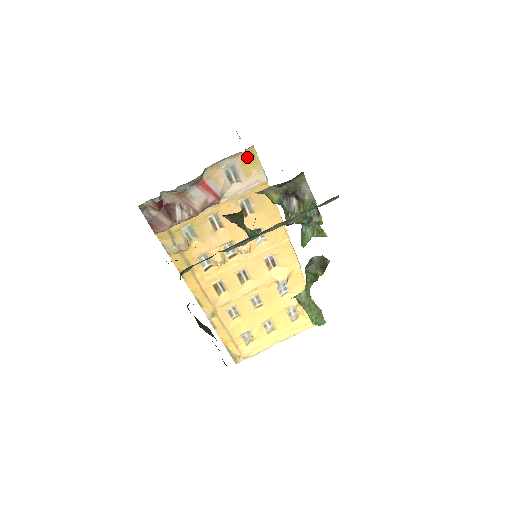
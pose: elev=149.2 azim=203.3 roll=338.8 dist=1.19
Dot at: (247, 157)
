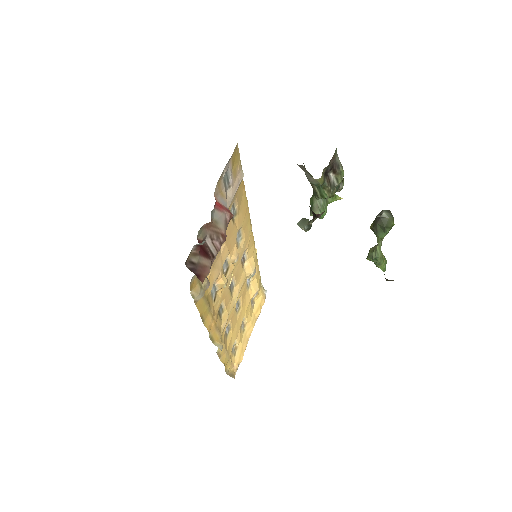
Dot at: (234, 157)
